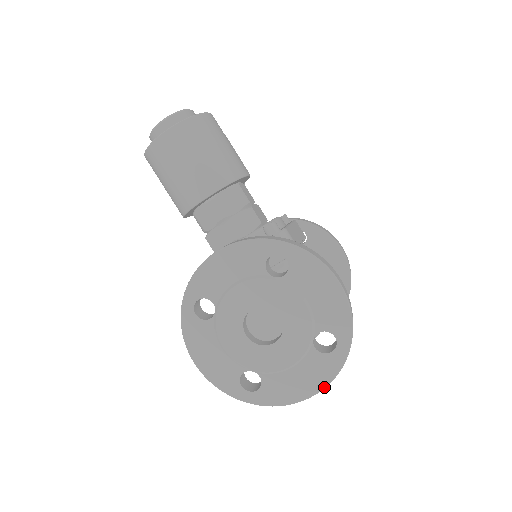
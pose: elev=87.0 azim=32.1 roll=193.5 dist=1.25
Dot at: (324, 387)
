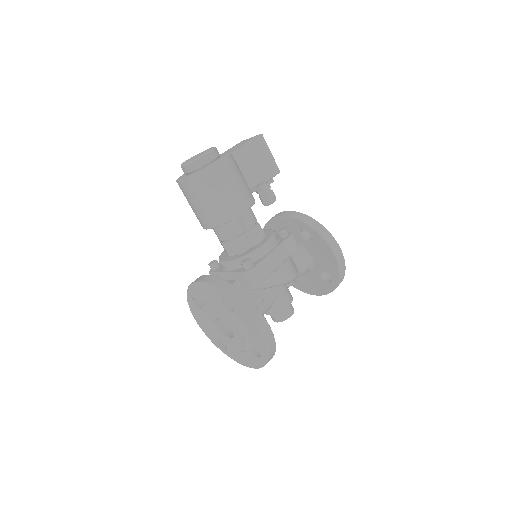
Dot at: (256, 368)
